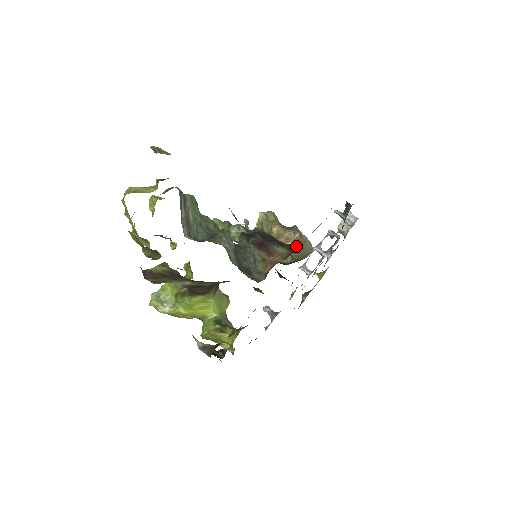
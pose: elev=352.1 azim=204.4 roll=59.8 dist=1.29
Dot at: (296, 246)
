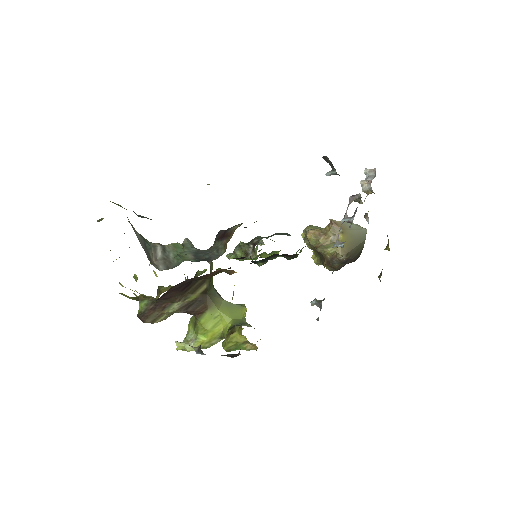
Dot at: occluded
